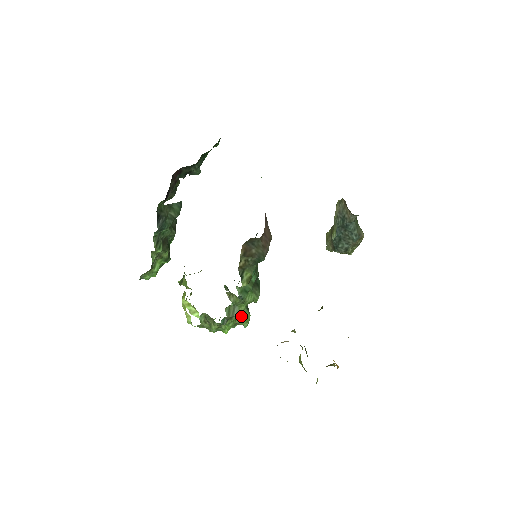
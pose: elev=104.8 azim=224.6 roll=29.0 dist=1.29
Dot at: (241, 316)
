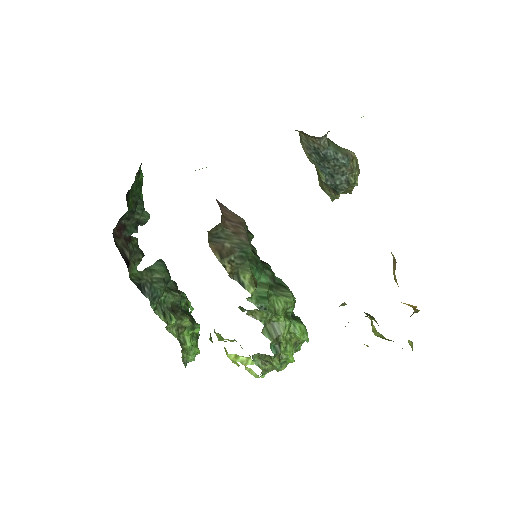
Dot at: (292, 331)
